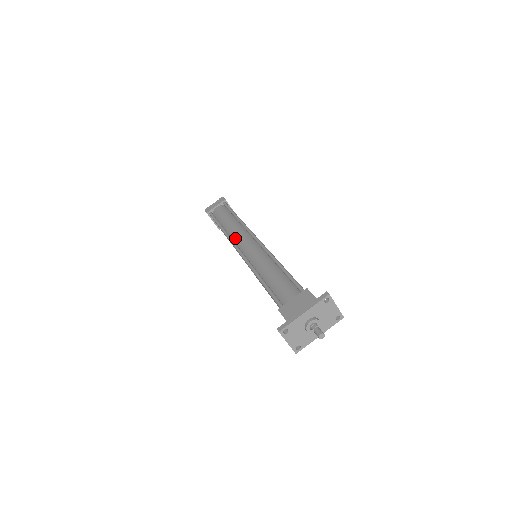
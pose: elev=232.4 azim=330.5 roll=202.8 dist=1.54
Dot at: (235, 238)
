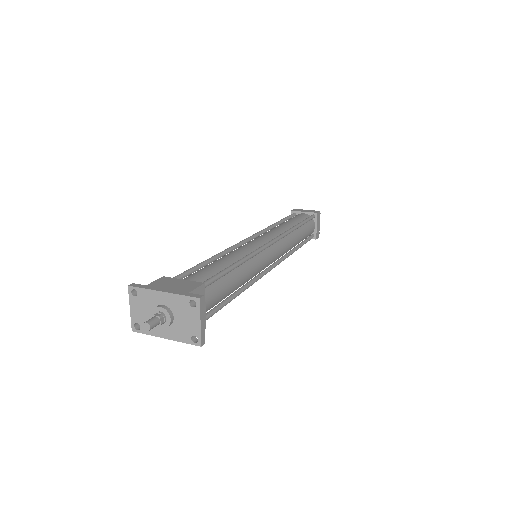
Dot at: (266, 232)
